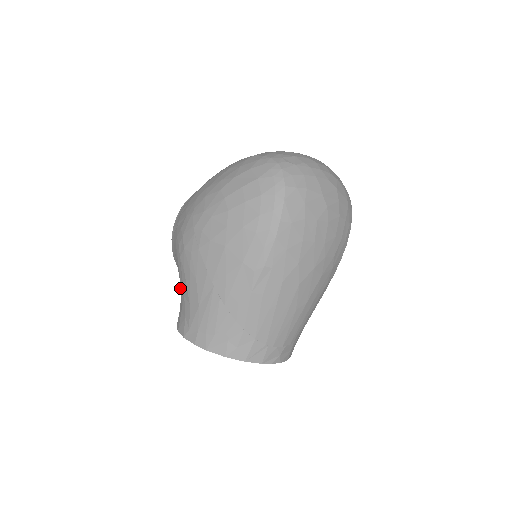
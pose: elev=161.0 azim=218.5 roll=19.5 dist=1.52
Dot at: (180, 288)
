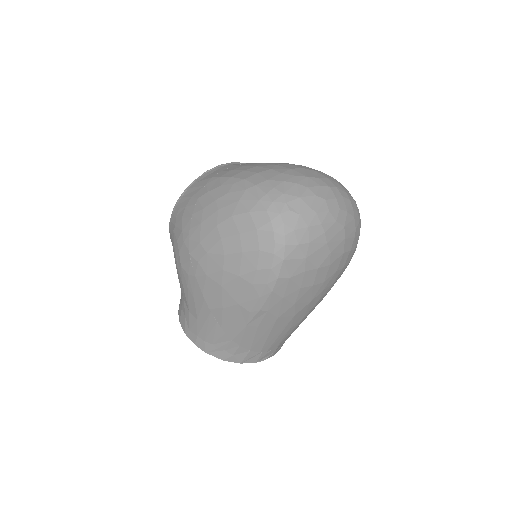
Dot at: occluded
